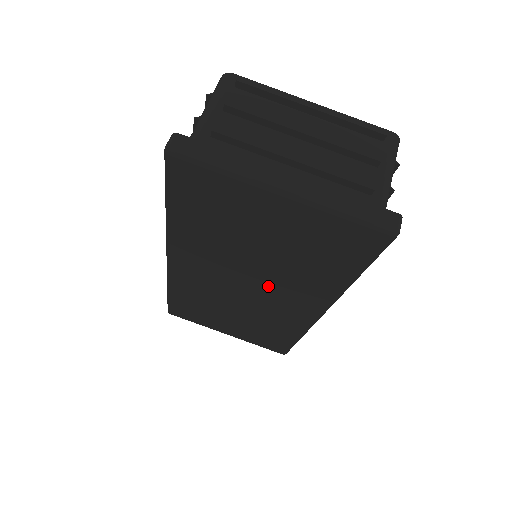
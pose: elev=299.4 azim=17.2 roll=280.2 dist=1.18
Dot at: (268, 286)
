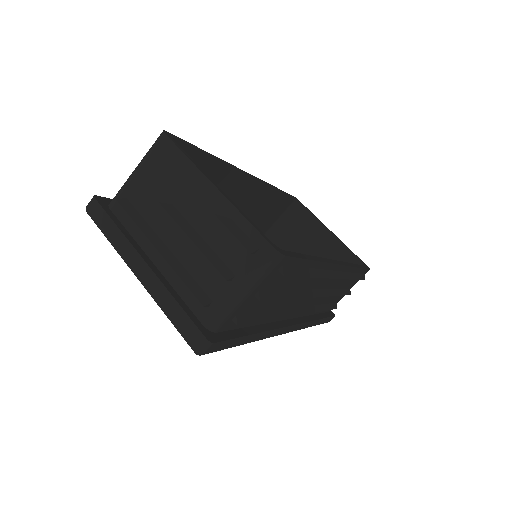
Dot at: occluded
